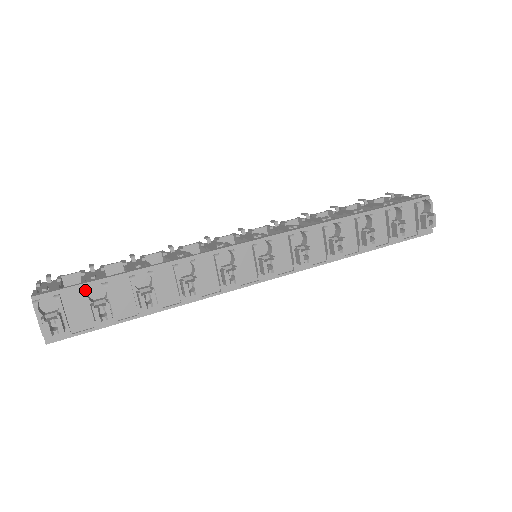
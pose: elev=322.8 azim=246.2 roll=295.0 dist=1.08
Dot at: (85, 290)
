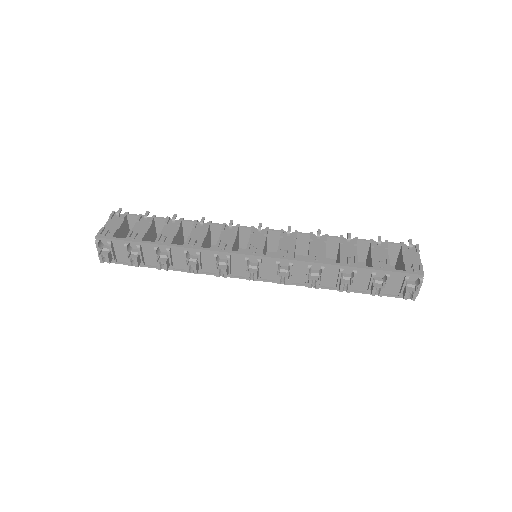
Dot at: (126, 245)
